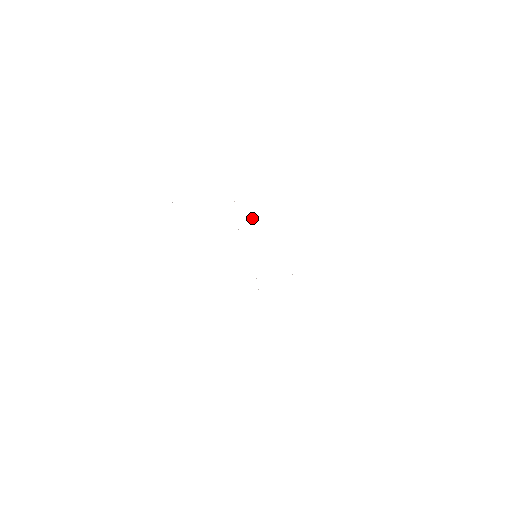
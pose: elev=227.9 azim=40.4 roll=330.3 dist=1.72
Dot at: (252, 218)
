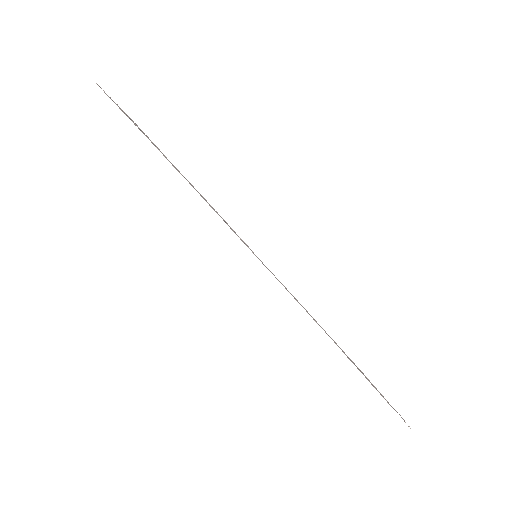
Dot at: occluded
